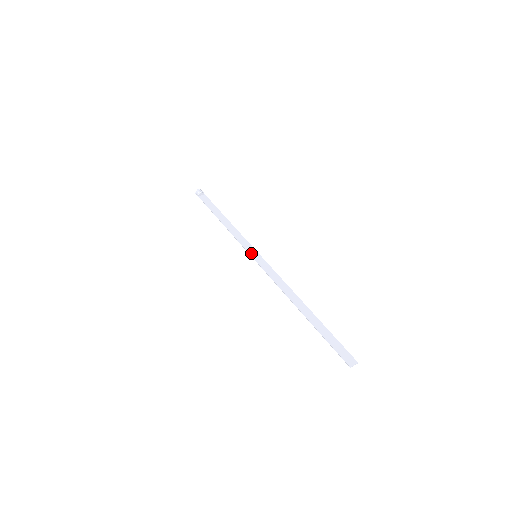
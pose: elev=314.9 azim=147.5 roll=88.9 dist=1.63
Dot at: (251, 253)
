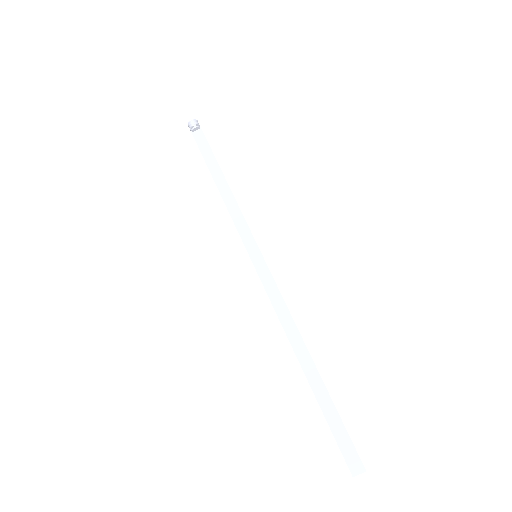
Dot at: (250, 250)
